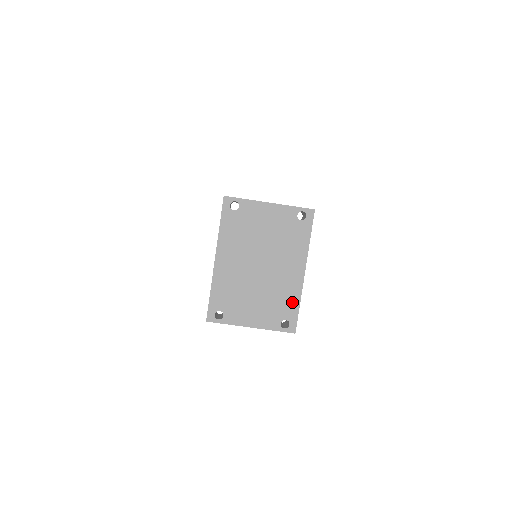
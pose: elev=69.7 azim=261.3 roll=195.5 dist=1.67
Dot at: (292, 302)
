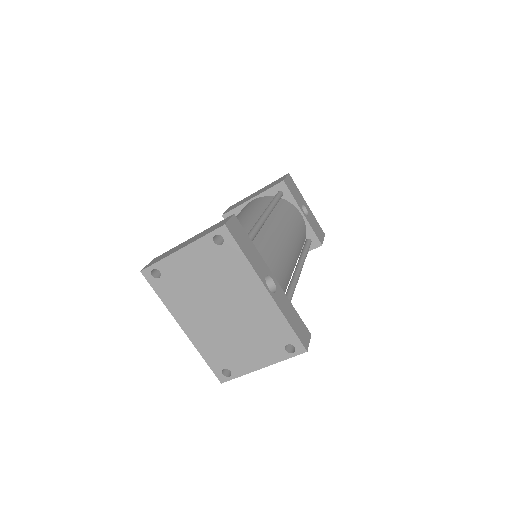
Dot at: (279, 325)
